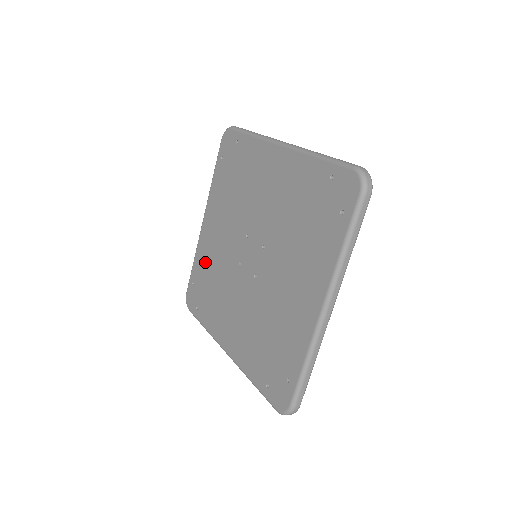
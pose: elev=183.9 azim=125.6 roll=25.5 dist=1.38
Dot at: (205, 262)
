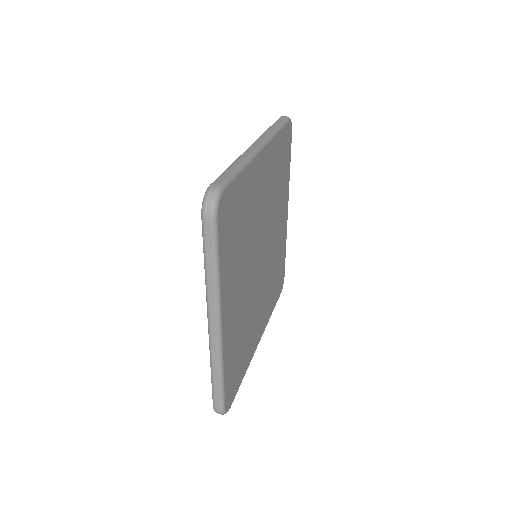
Dot at: occluded
